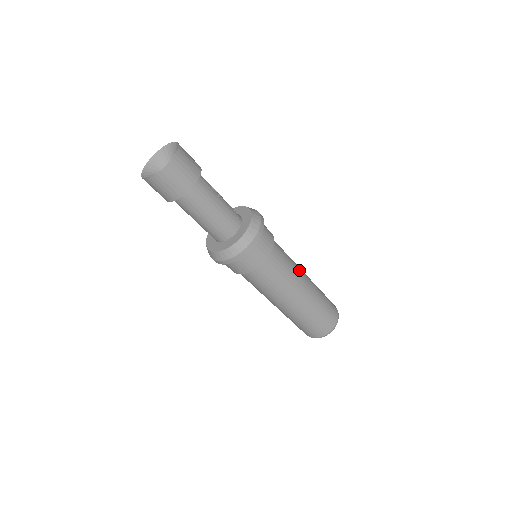
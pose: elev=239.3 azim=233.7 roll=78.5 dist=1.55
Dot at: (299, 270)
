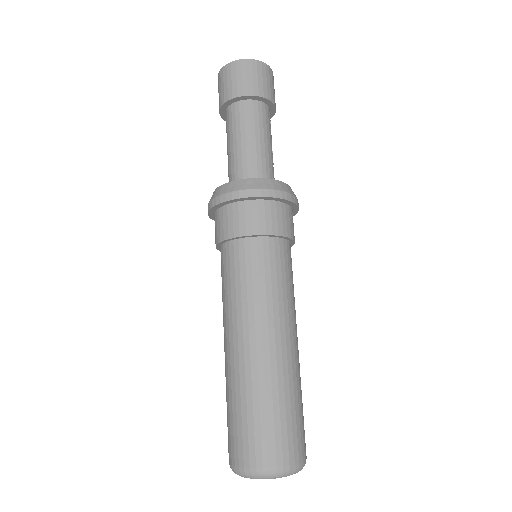
Dot at: occluded
